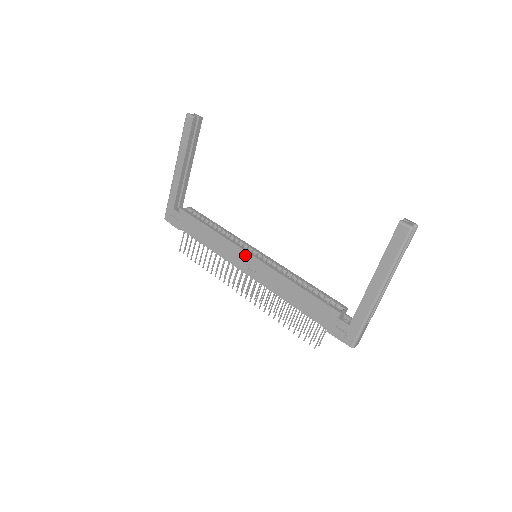
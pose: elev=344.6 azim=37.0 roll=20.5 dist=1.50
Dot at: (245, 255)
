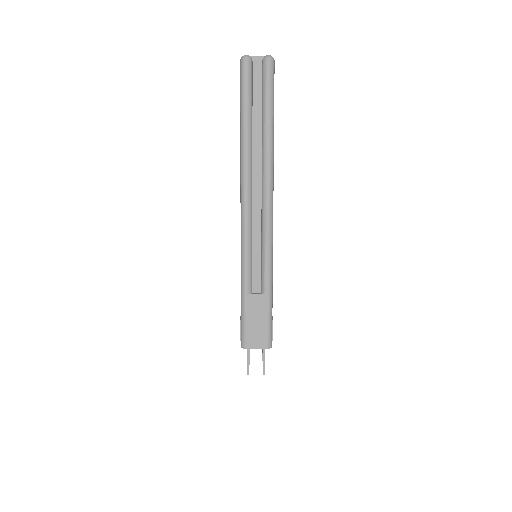
Dot at: occluded
